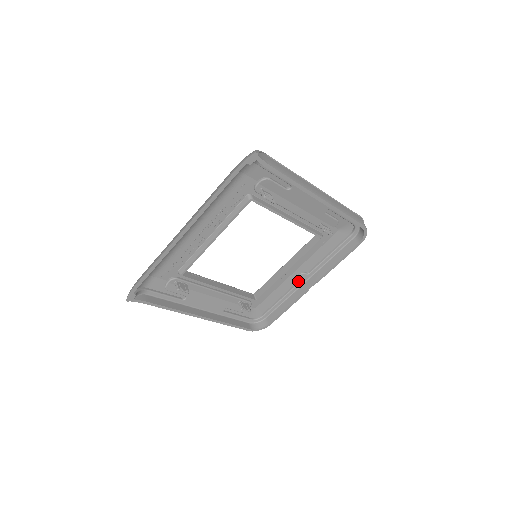
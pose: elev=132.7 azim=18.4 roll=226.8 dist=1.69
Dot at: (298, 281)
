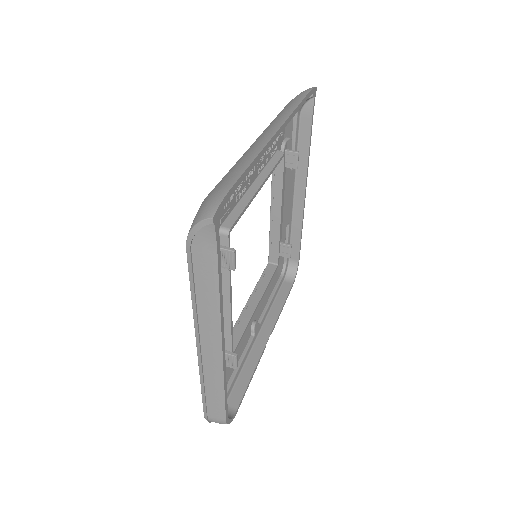
Dot at: (250, 336)
